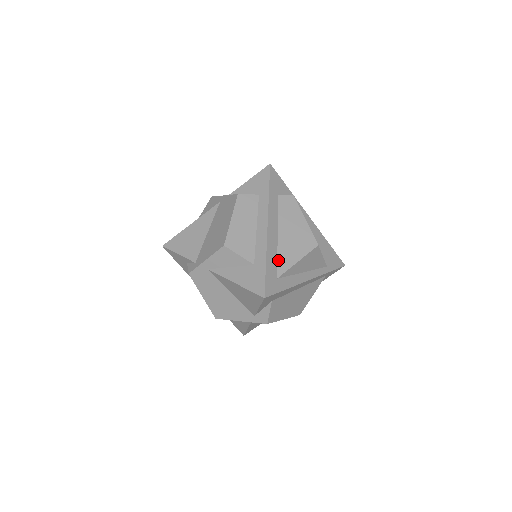
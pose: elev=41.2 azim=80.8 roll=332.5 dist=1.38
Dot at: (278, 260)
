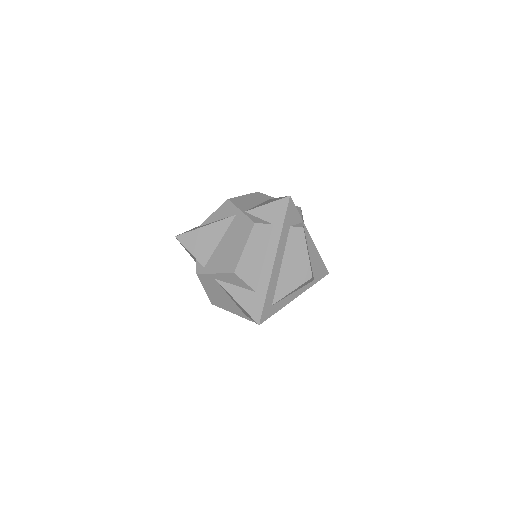
Dot at: (276, 289)
